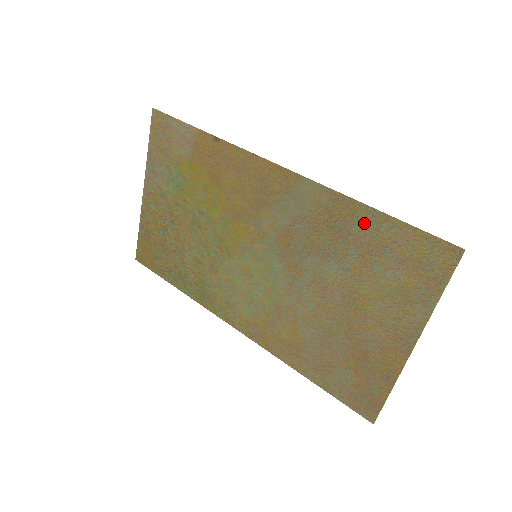
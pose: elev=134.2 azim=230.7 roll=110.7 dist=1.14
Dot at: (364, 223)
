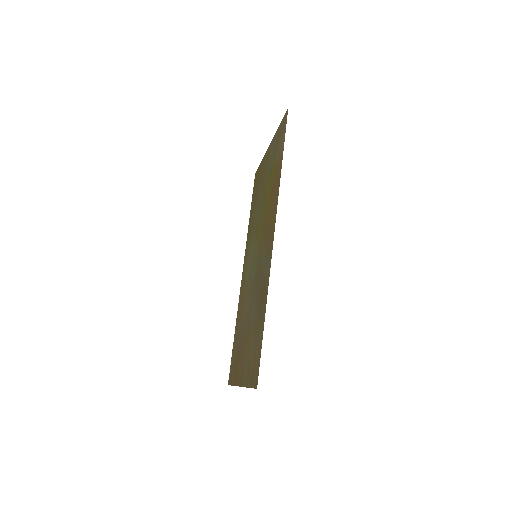
Dot at: (262, 316)
